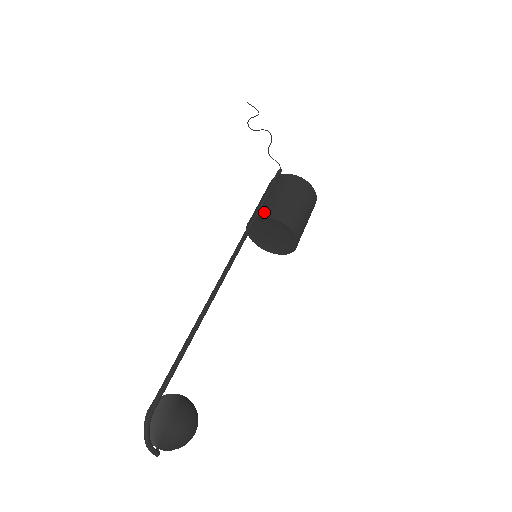
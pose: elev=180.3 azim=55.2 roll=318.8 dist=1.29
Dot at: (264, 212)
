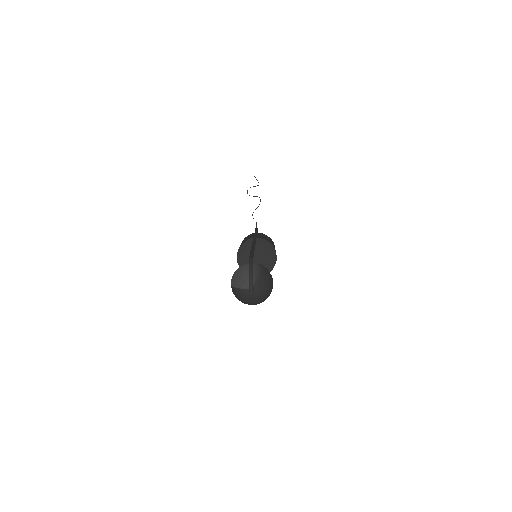
Dot at: (257, 237)
